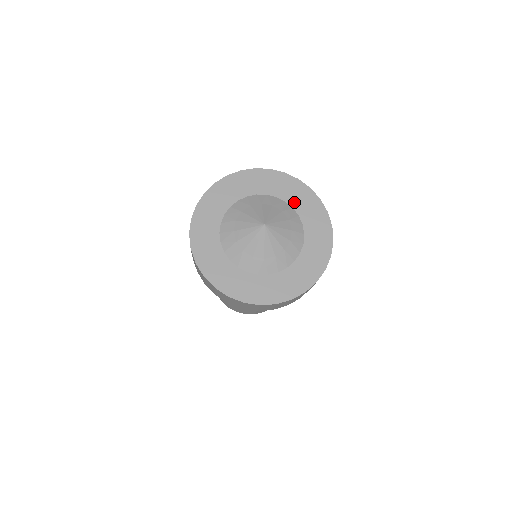
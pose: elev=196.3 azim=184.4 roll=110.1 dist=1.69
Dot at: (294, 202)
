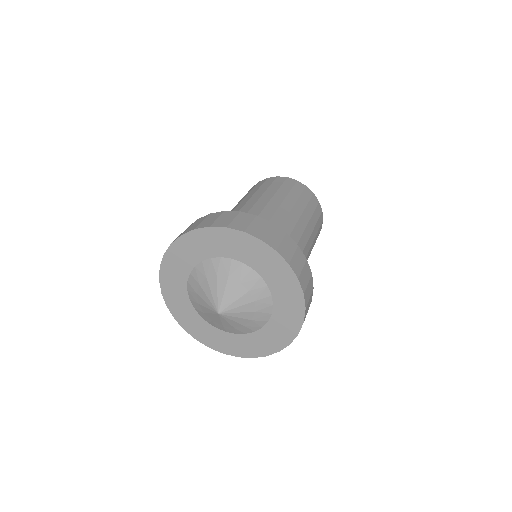
Dot at: (278, 313)
